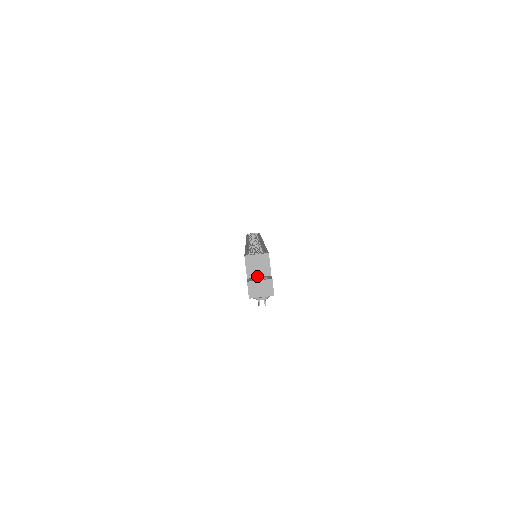
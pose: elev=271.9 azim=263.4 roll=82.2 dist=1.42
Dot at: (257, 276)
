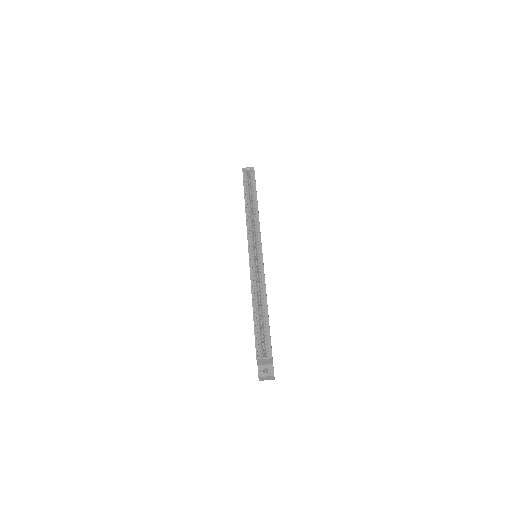
Dot at: (264, 367)
